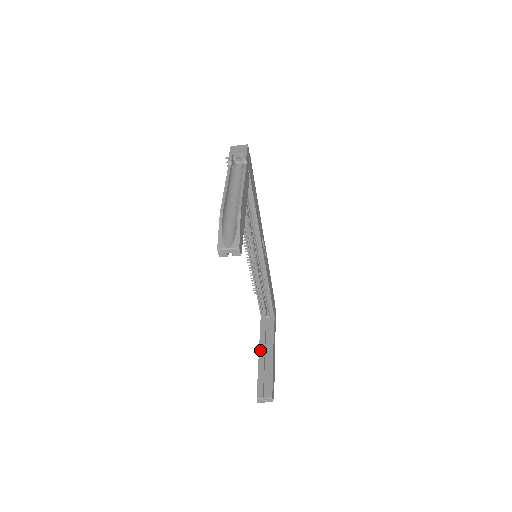
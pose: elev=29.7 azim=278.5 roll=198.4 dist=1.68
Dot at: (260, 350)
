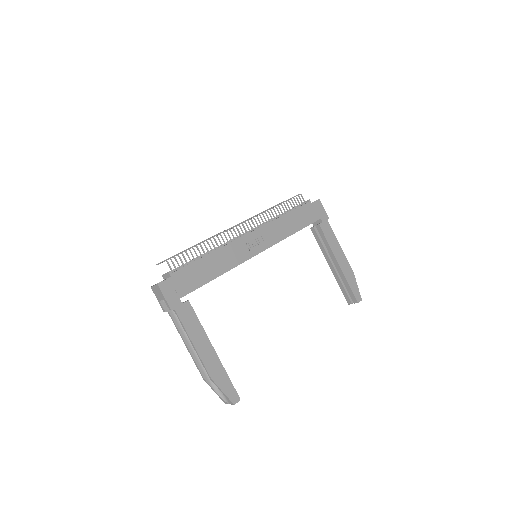
Dot at: (327, 262)
